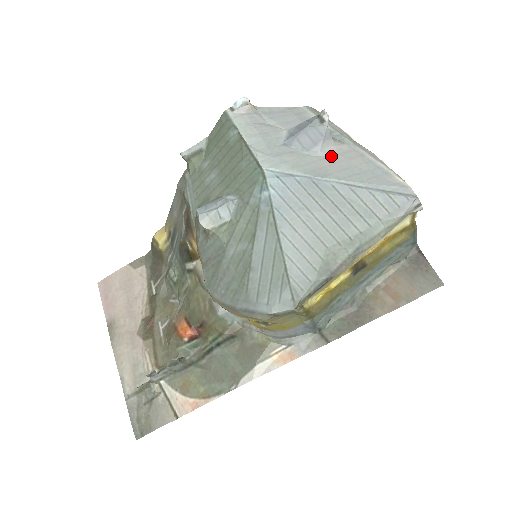
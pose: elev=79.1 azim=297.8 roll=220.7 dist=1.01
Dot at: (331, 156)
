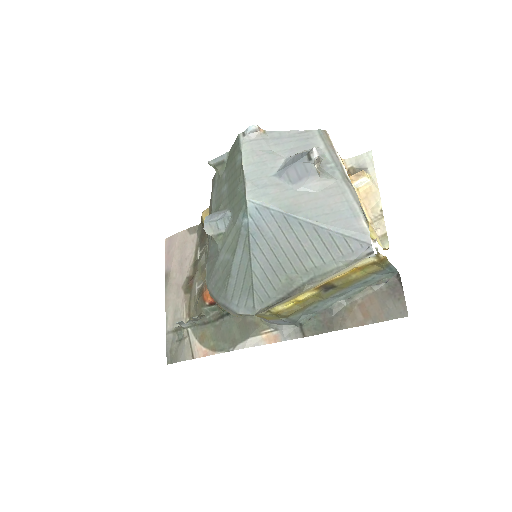
Dot at: (312, 192)
